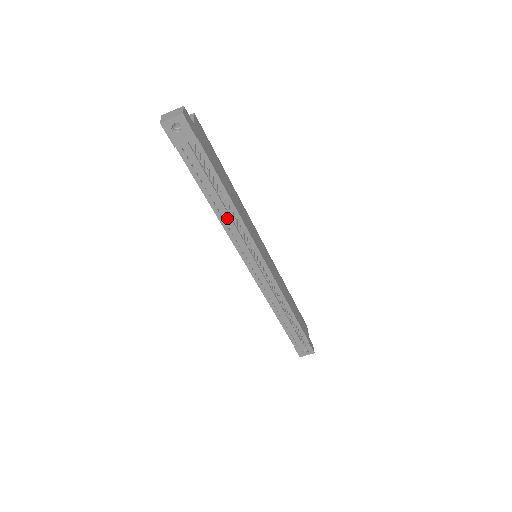
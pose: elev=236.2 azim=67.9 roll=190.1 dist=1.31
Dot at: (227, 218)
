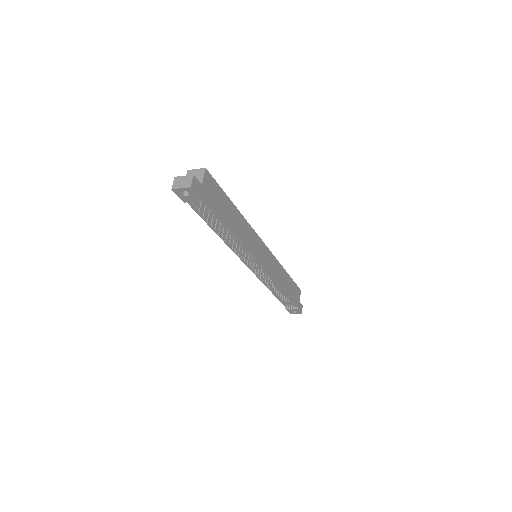
Dot at: occluded
